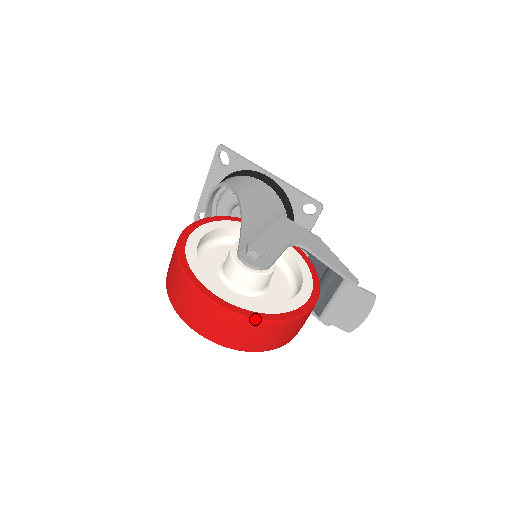
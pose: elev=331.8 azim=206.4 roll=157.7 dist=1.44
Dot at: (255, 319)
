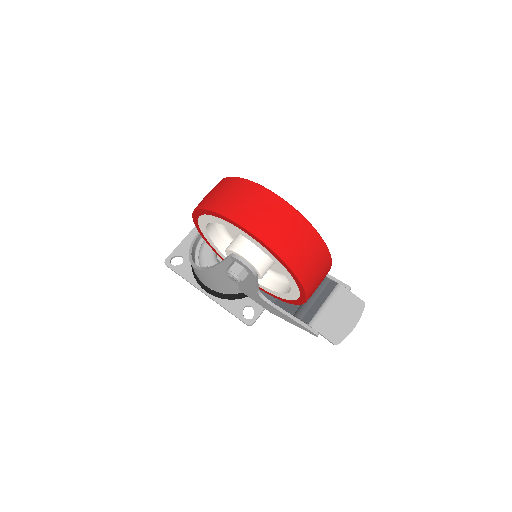
Dot at: (306, 219)
